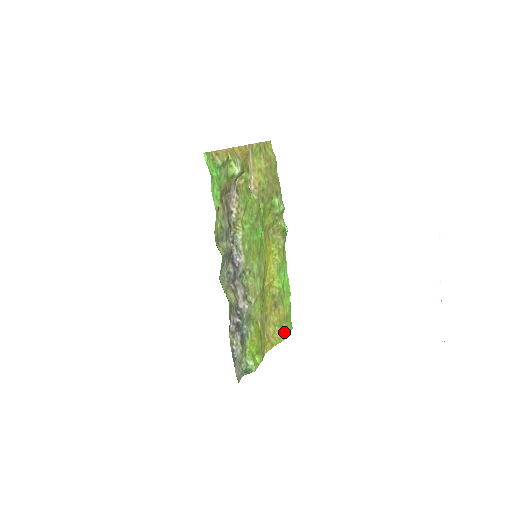
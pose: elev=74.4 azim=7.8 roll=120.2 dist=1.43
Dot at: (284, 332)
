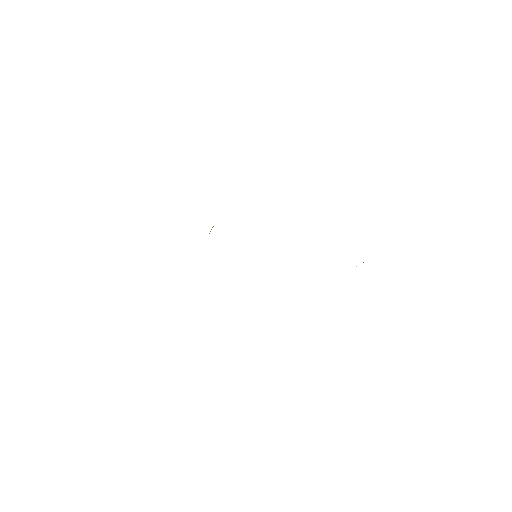
Dot at: occluded
